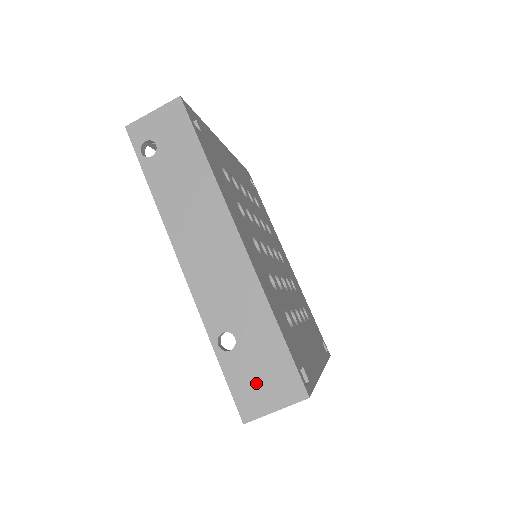
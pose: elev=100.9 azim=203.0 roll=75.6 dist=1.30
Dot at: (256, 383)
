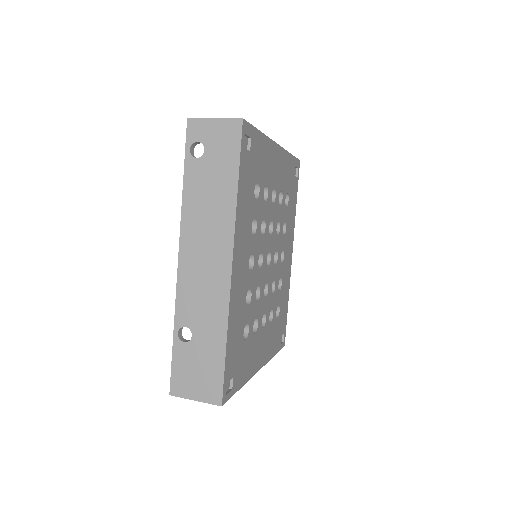
Dot at: (191, 375)
